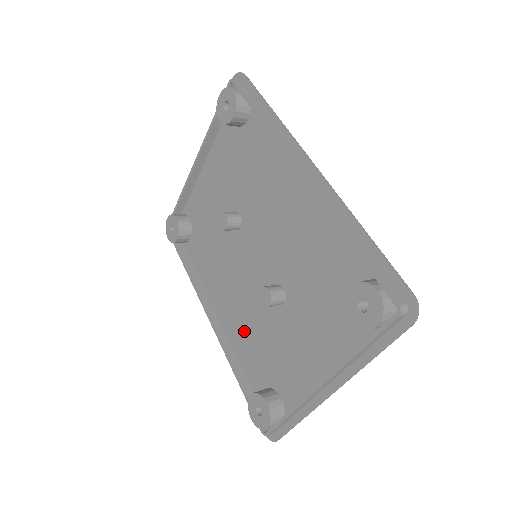
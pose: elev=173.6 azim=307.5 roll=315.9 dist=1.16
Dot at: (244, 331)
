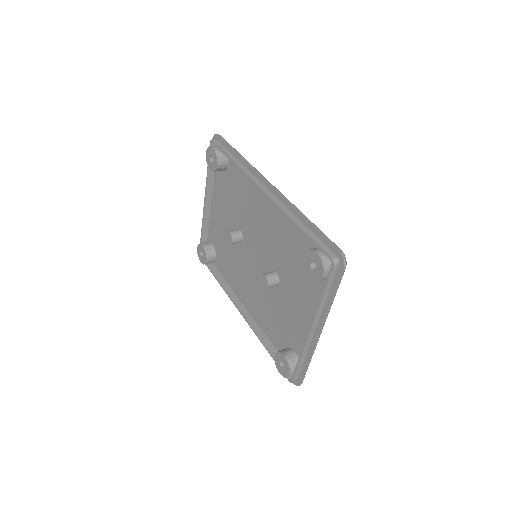
Dot at: (263, 313)
